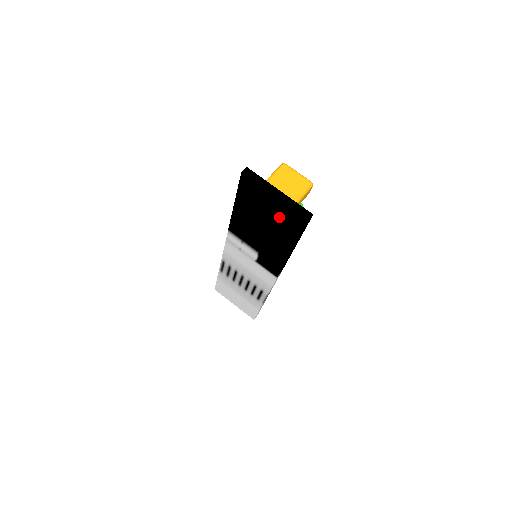
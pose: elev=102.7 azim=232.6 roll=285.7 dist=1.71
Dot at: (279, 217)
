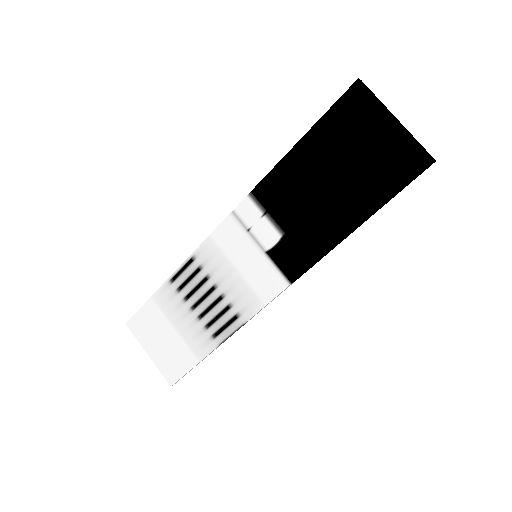
Dot at: (378, 159)
